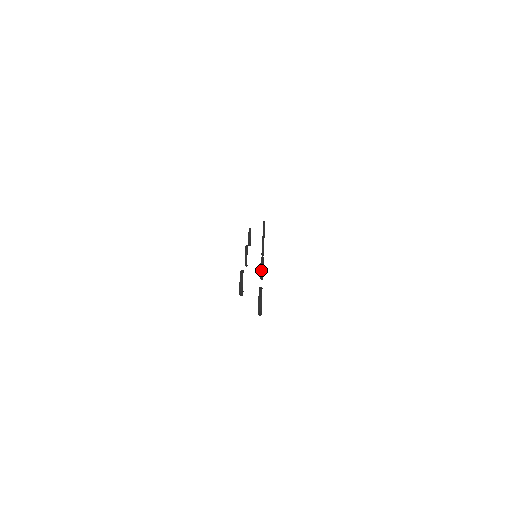
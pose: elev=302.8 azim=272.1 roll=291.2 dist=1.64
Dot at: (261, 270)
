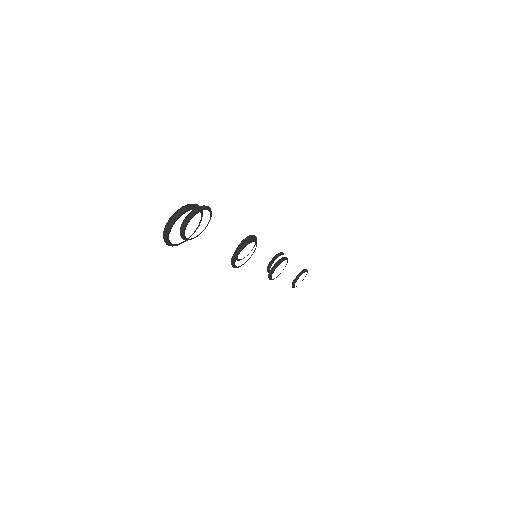
Dot at: (239, 247)
